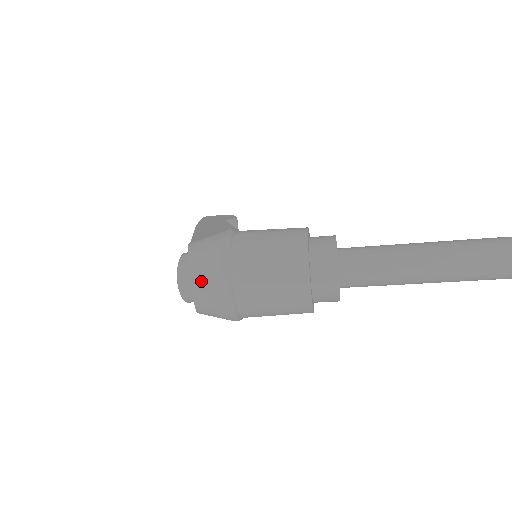
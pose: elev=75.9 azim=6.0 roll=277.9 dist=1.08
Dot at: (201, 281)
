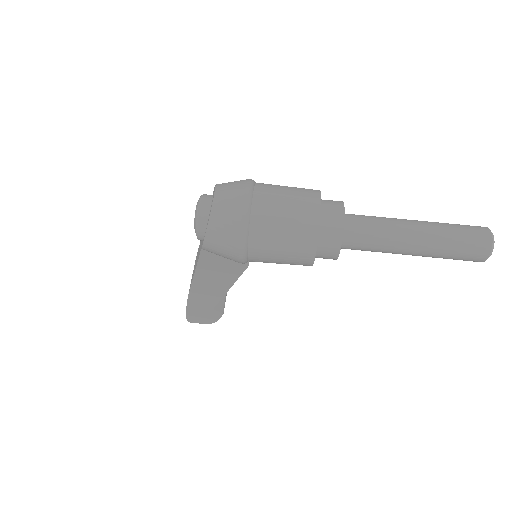
Dot at: (225, 191)
